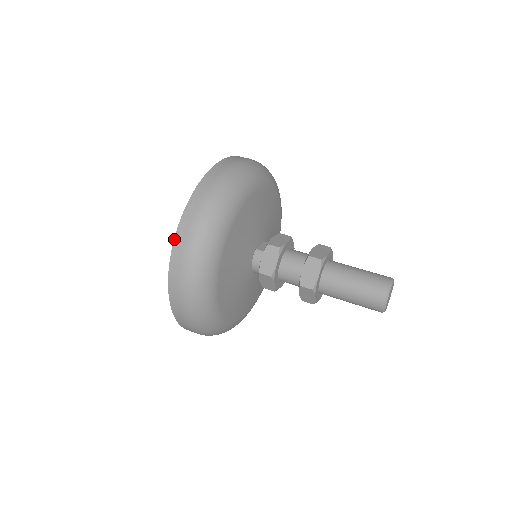
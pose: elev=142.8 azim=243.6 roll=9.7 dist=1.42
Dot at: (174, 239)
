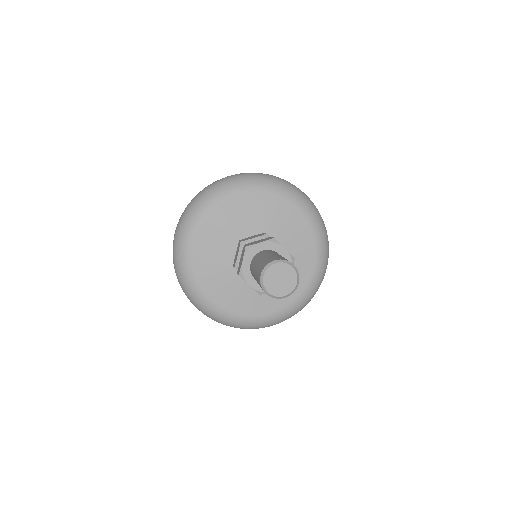
Dot at: occluded
